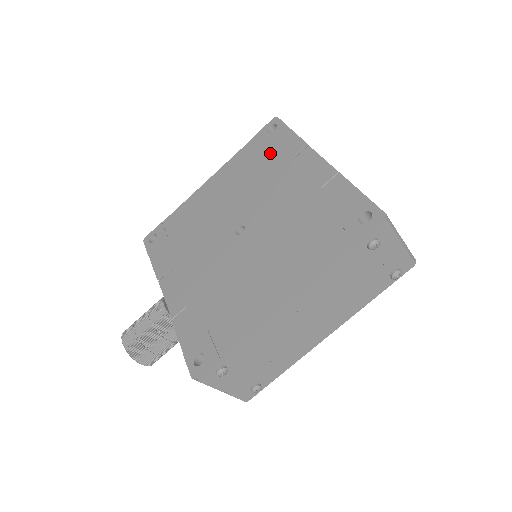
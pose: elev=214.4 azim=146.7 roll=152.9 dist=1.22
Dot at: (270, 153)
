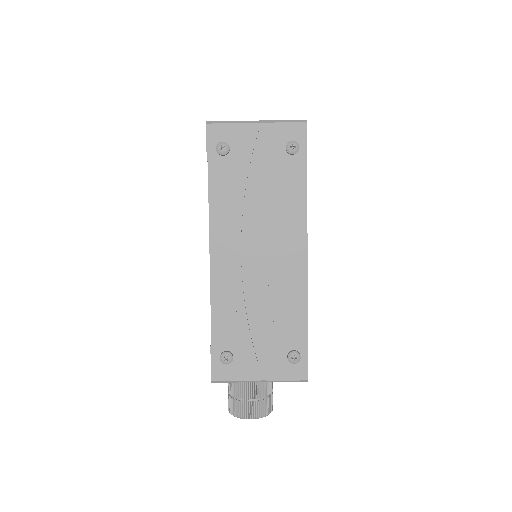
Dot at: occluded
